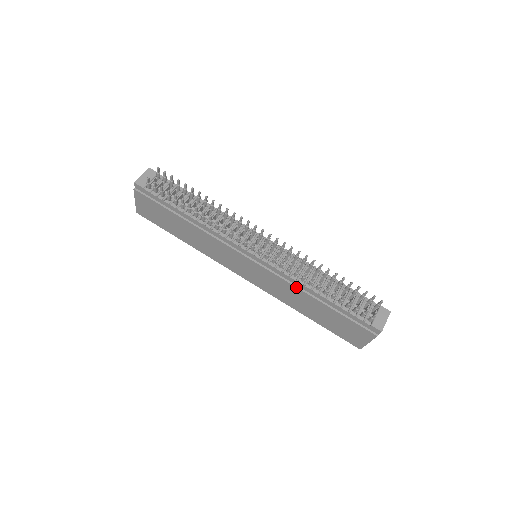
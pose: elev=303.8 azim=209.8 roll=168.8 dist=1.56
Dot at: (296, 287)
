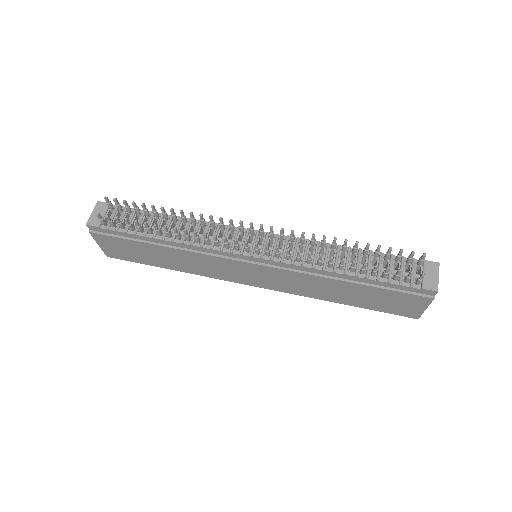
Dot at: (315, 275)
